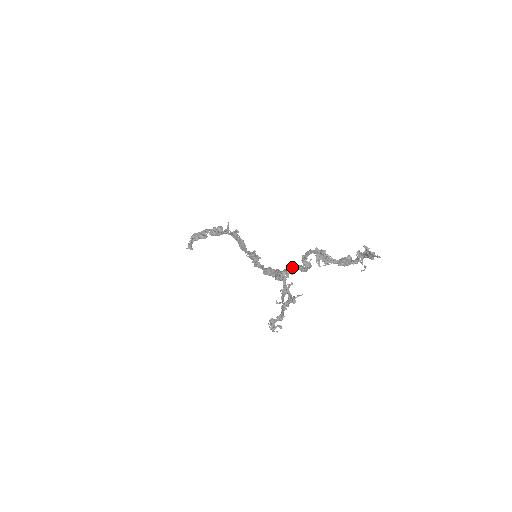
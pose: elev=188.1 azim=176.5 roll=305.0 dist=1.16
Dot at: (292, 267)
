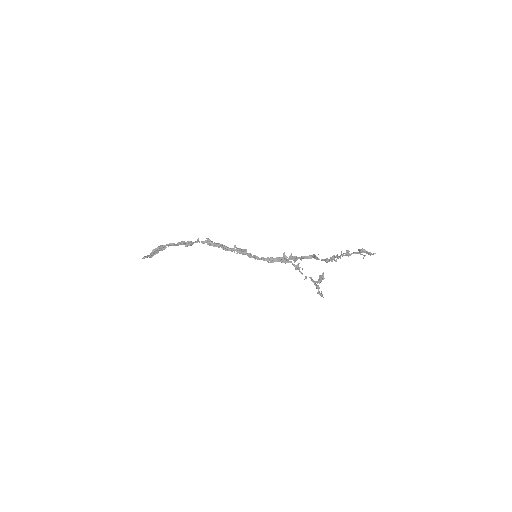
Dot at: (301, 259)
